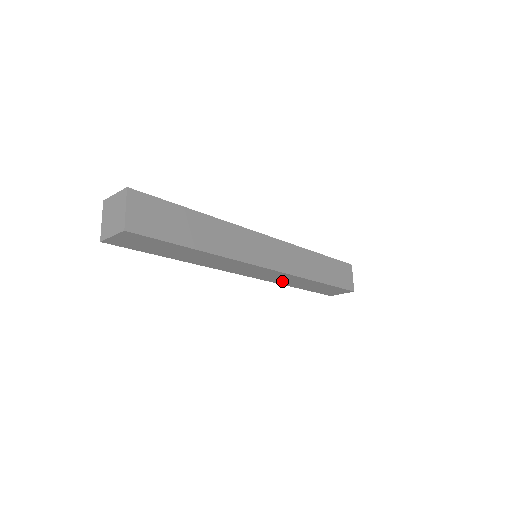
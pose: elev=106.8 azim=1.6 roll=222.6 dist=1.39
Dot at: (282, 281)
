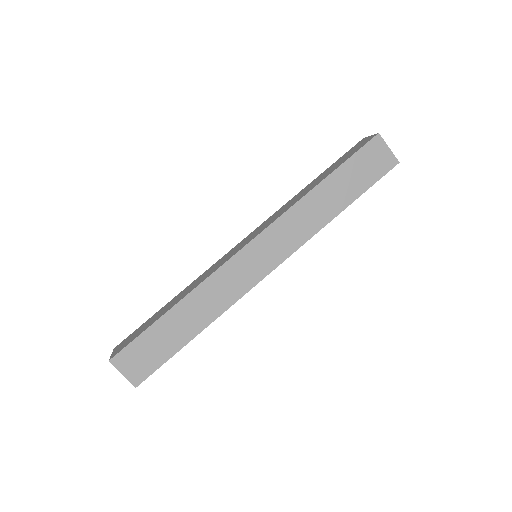
Dot at: occluded
